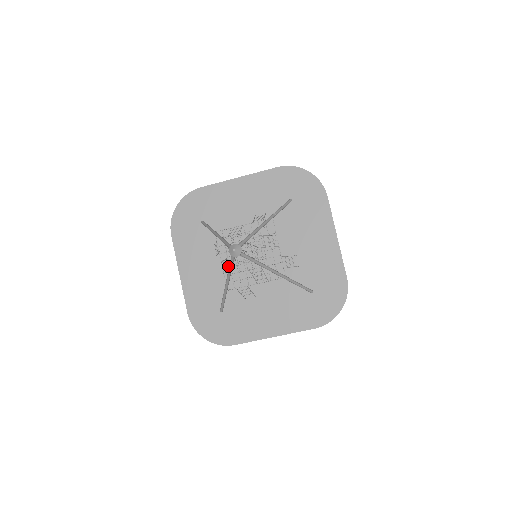
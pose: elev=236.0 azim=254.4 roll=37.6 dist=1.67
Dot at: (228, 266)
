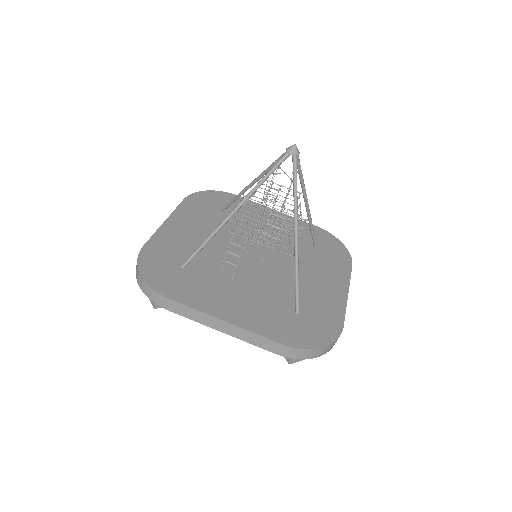
Dot at: (221, 245)
